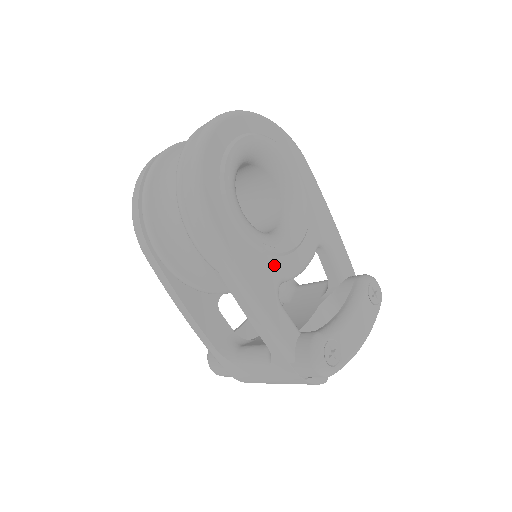
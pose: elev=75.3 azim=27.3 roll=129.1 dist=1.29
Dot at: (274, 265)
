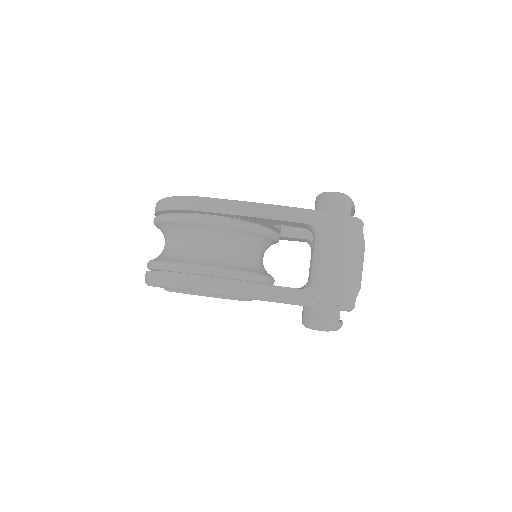
Dot at: occluded
